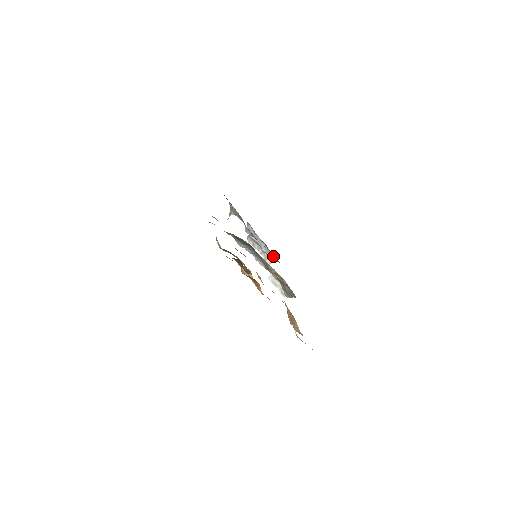
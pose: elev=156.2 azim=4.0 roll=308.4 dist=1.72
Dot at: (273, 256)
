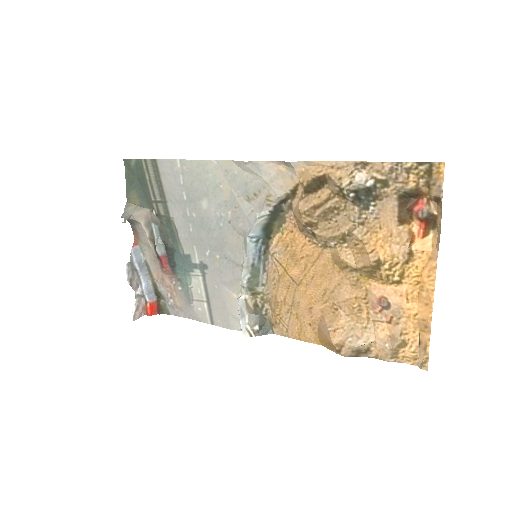
Dot at: (155, 303)
